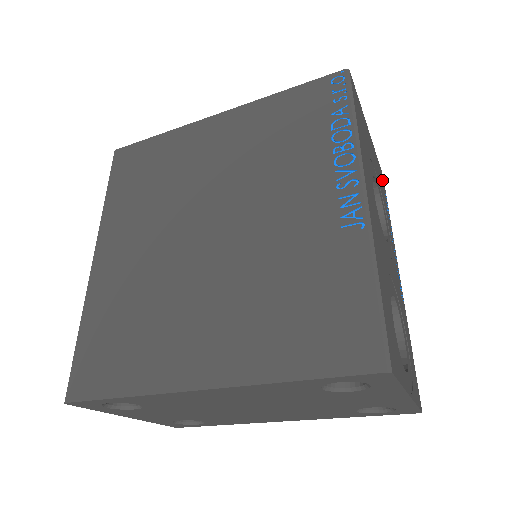
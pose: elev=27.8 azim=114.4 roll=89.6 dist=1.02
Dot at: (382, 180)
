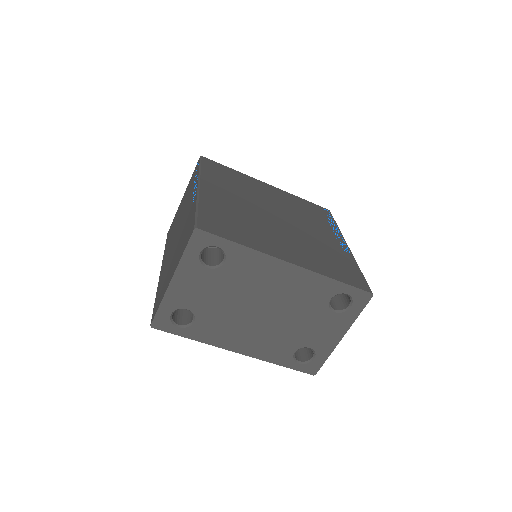
Dot at: occluded
